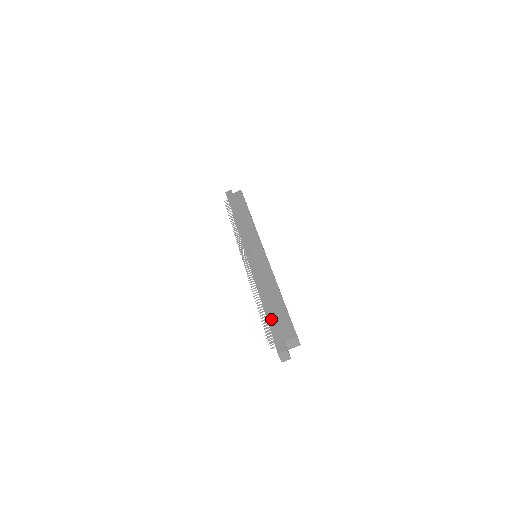
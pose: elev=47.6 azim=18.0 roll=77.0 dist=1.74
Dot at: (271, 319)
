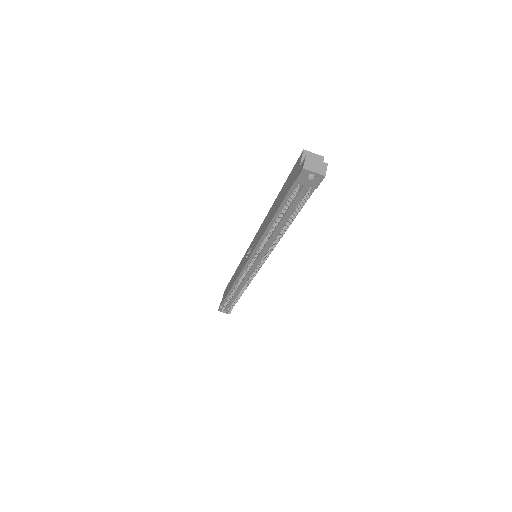
Dot at: (282, 199)
